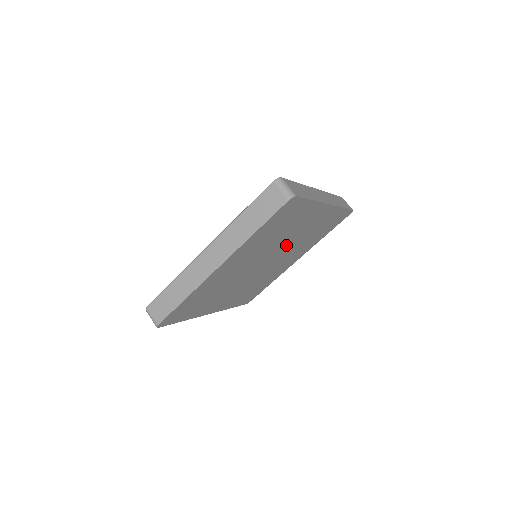
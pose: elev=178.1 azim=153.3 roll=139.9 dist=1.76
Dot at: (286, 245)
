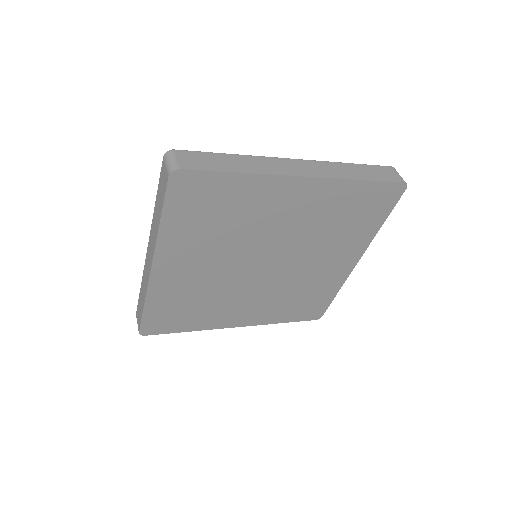
Dot at: (281, 239)
